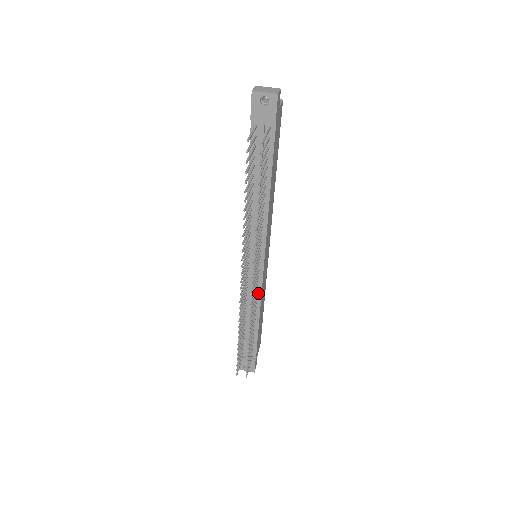
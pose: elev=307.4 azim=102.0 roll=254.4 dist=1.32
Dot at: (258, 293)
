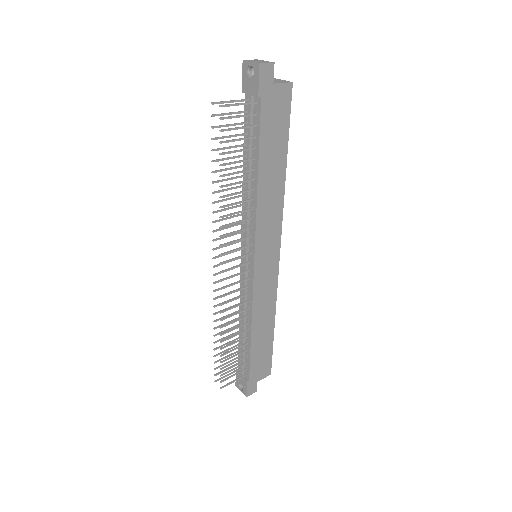
Dot at: (250, 298)
